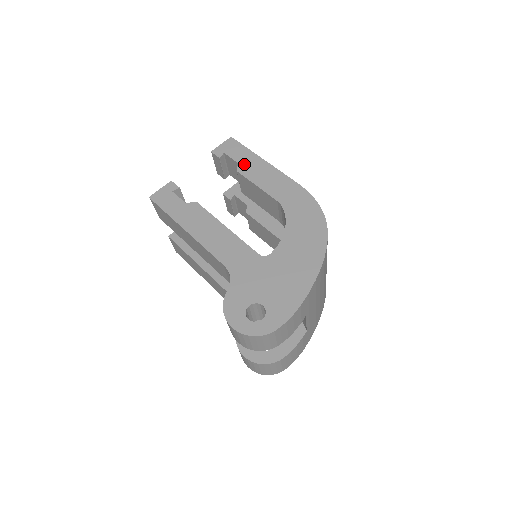
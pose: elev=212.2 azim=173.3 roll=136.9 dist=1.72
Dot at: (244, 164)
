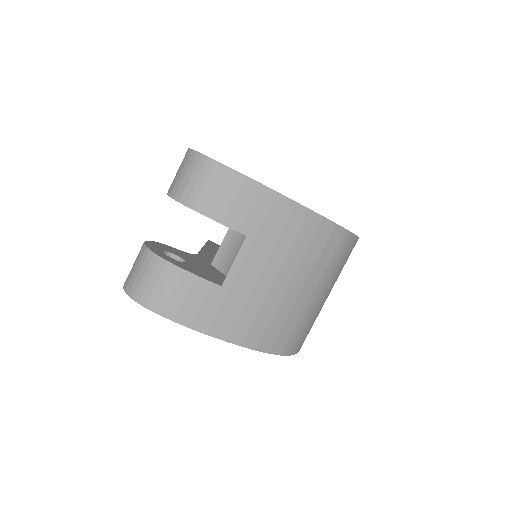
Dot at: occluded
